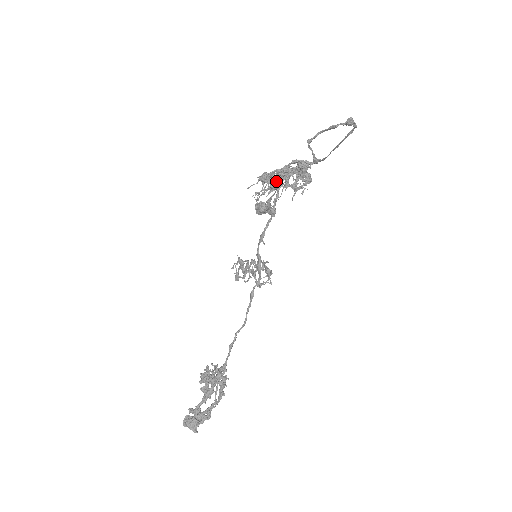
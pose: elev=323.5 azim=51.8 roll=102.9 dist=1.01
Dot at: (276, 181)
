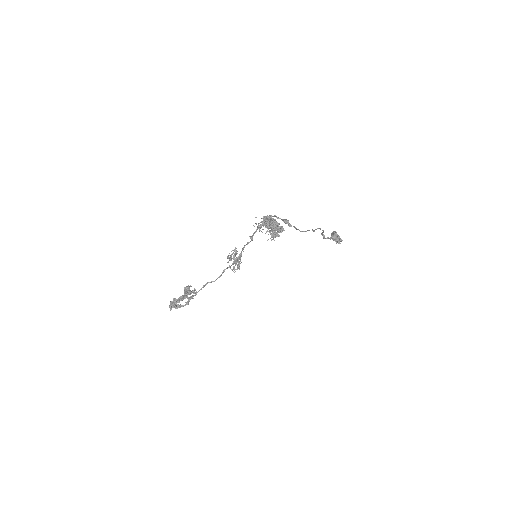
Dot at: occluded
